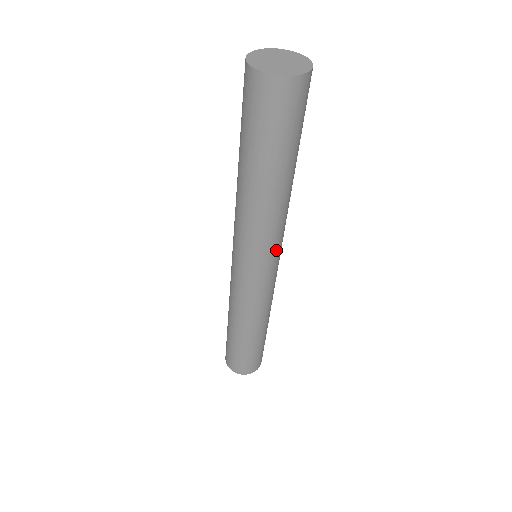
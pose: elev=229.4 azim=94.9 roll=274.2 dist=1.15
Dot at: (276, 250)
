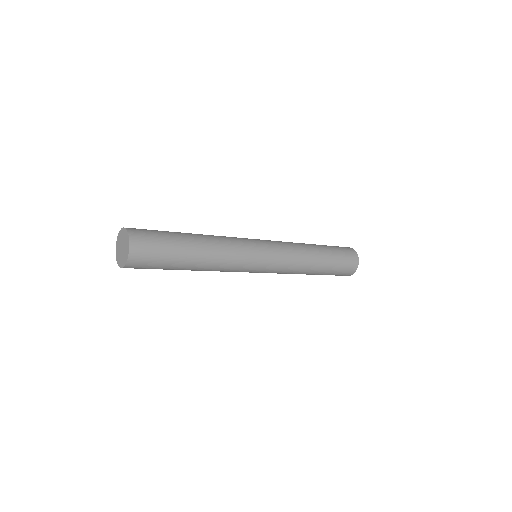
Dot at: (248, 266)
